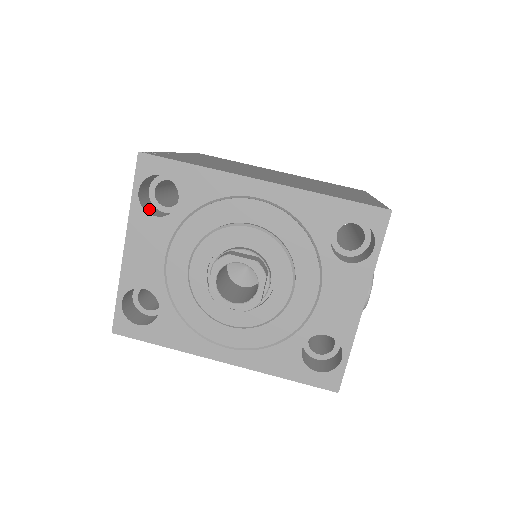
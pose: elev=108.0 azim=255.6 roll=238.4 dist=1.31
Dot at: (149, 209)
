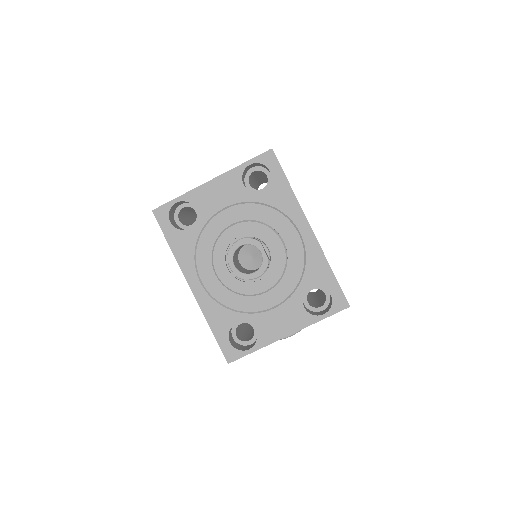
Dot at: (243, 177)
